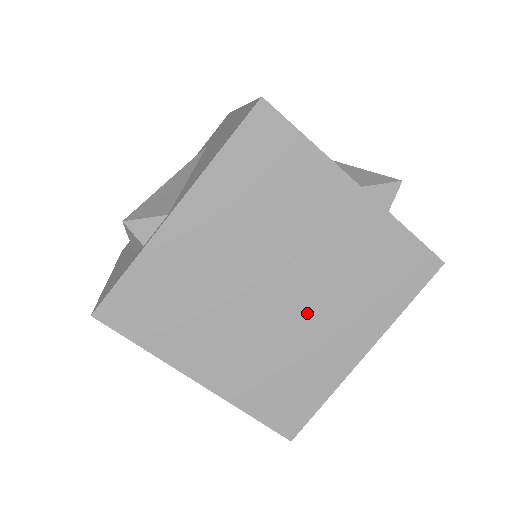
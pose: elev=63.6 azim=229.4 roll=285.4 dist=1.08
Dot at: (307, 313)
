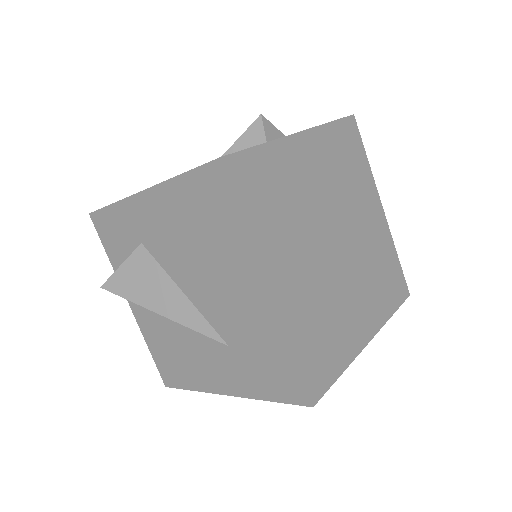
Dot at: (346, 277)
